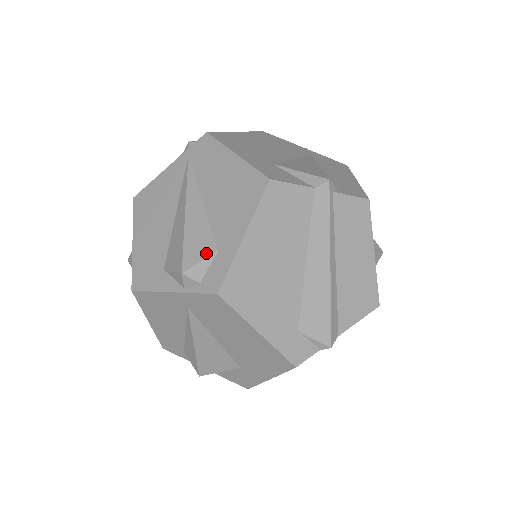
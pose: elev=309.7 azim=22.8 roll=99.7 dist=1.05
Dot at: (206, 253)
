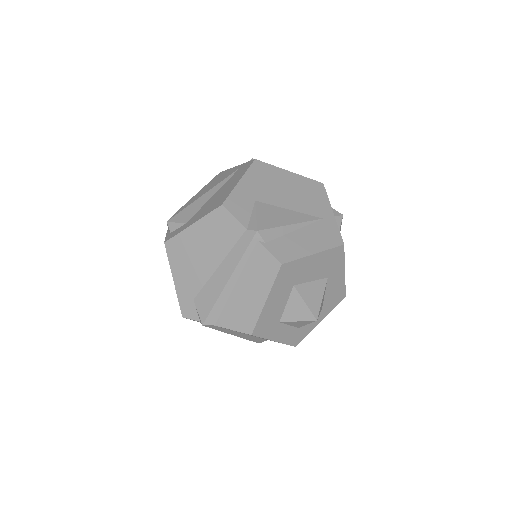
Dot at: (182, 221)
